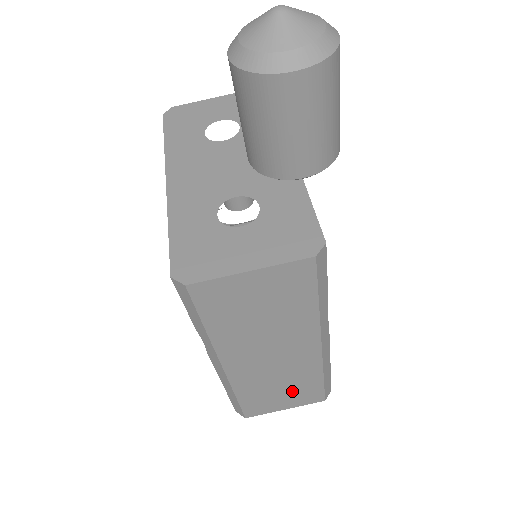
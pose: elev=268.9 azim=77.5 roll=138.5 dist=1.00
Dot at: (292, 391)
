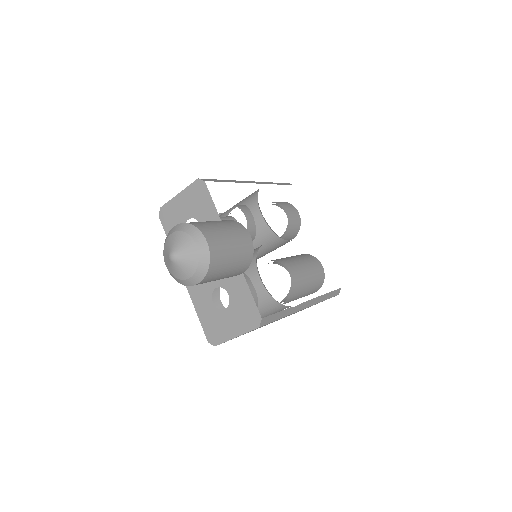
Dot at: occluded
